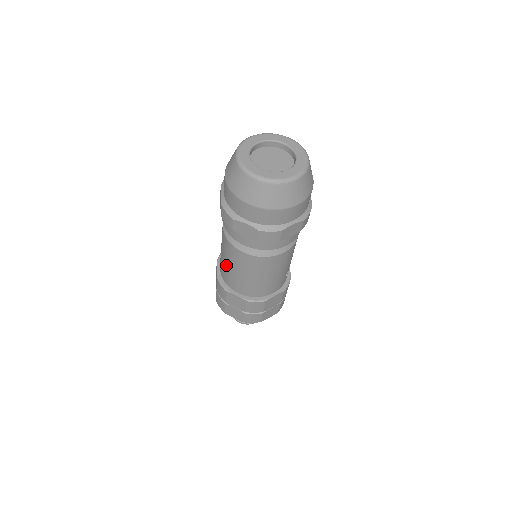
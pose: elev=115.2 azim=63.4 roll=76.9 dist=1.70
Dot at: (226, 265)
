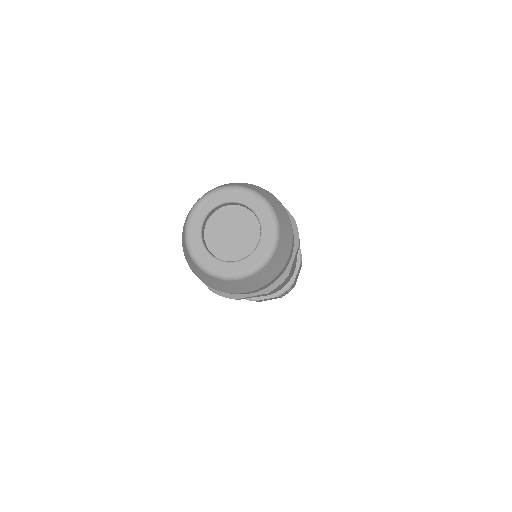
Dot at: occluded
